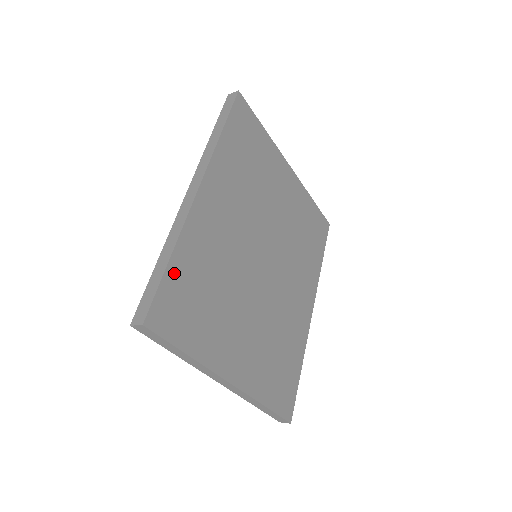
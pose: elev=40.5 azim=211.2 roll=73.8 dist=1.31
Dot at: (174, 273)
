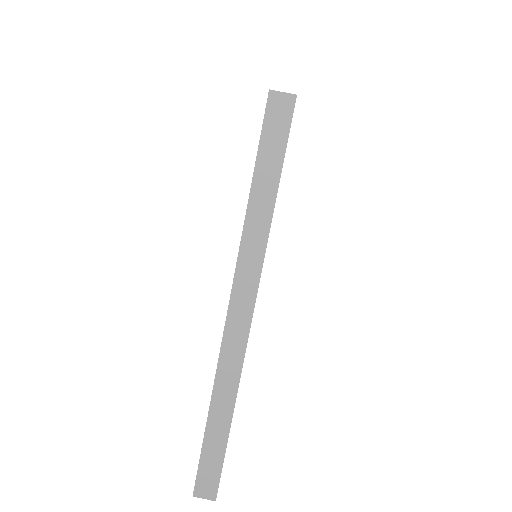
Dot at: occluded
